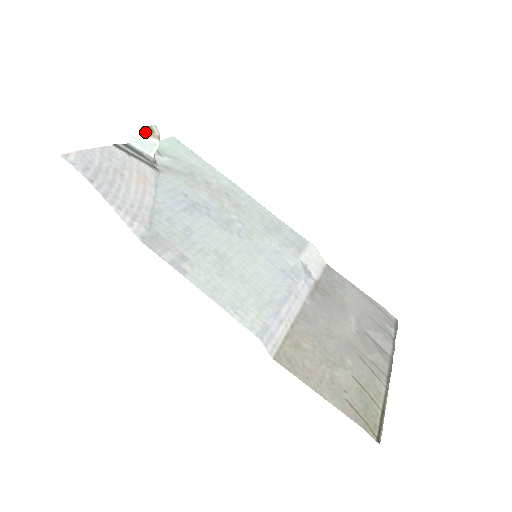
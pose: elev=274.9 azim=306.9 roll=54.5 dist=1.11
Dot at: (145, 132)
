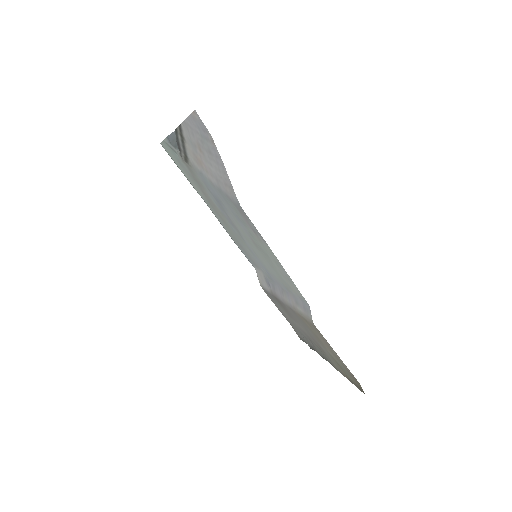
Dot at: occluded
